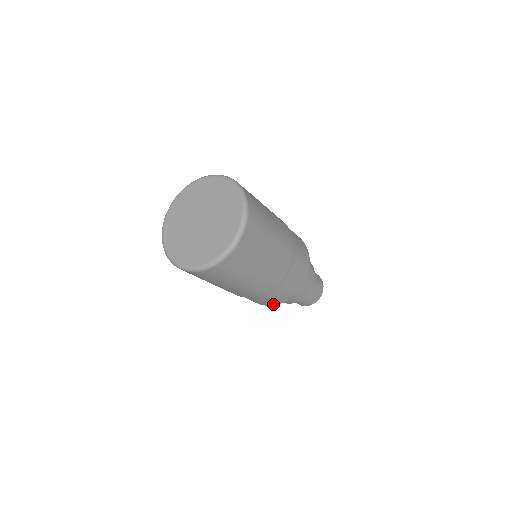
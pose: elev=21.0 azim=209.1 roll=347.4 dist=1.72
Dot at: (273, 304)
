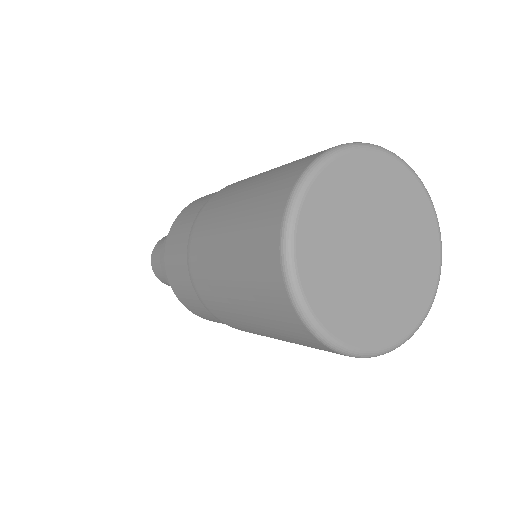
Dot at: occluded
